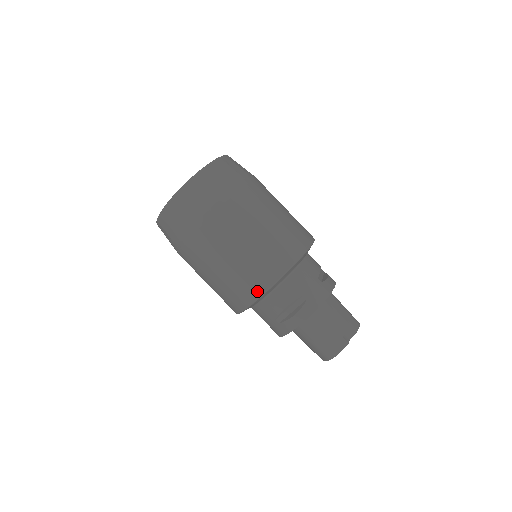
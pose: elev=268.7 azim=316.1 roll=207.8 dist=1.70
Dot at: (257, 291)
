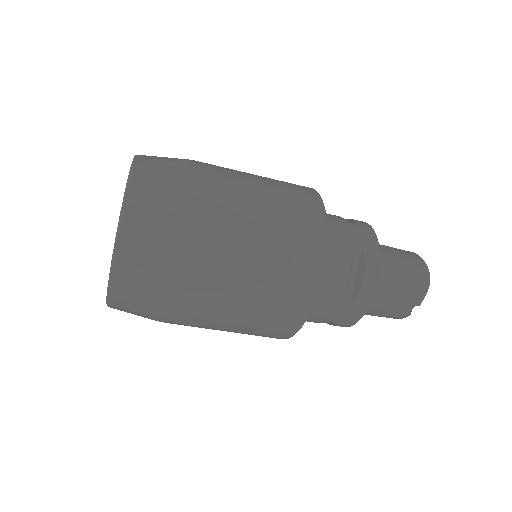
Dot at: occluded
